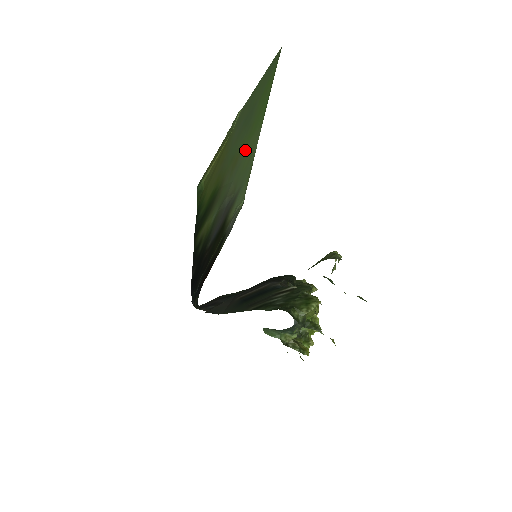
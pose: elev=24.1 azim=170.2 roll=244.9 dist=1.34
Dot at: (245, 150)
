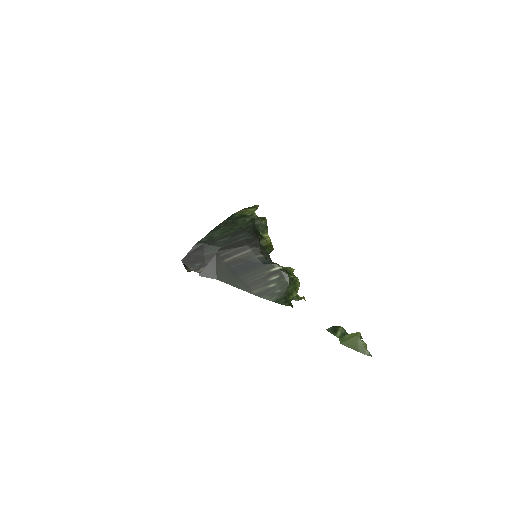
Dot at: occluded
